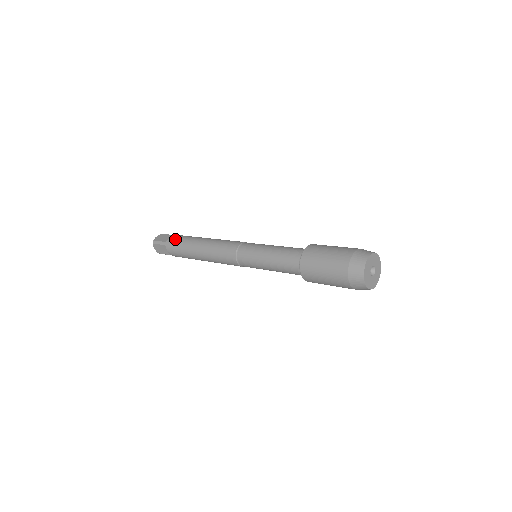
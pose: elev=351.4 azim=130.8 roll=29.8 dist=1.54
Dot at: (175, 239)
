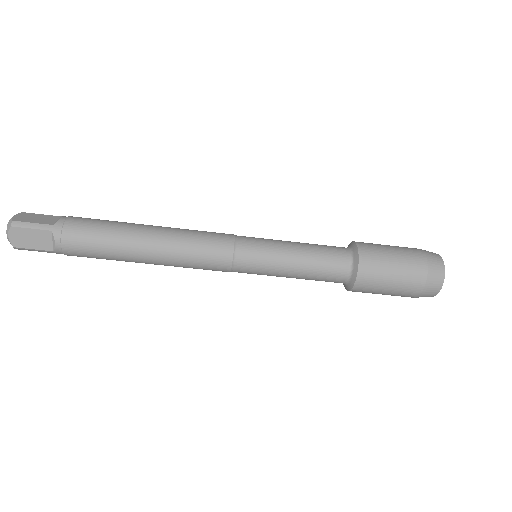
Dot at: (79, 221)
